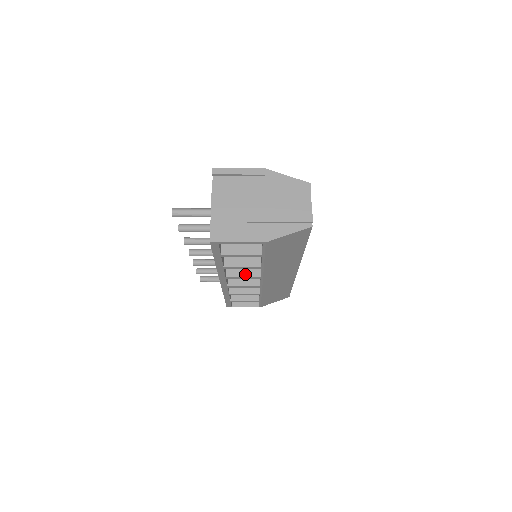
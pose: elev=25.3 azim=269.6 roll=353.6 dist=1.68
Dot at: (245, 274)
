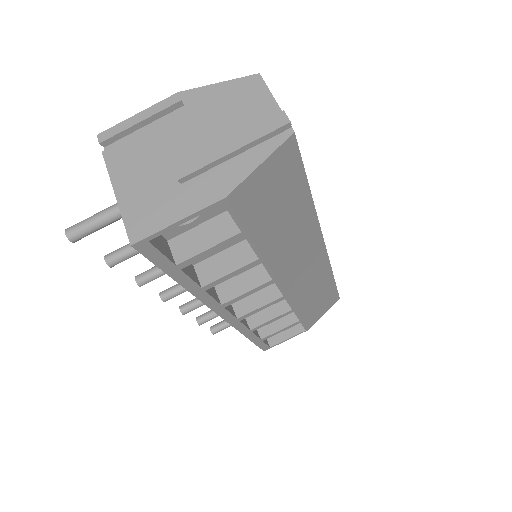
Dot at: (247, 286)
